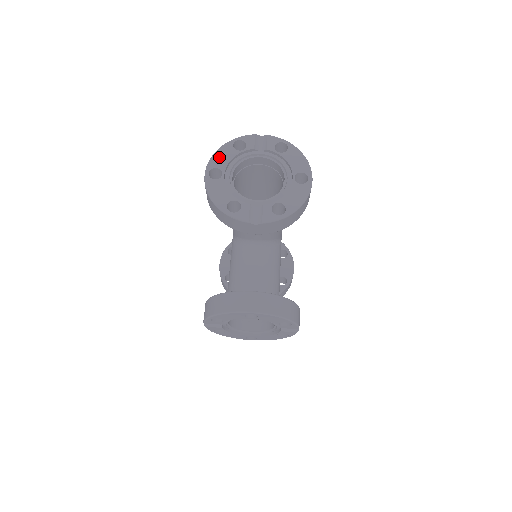
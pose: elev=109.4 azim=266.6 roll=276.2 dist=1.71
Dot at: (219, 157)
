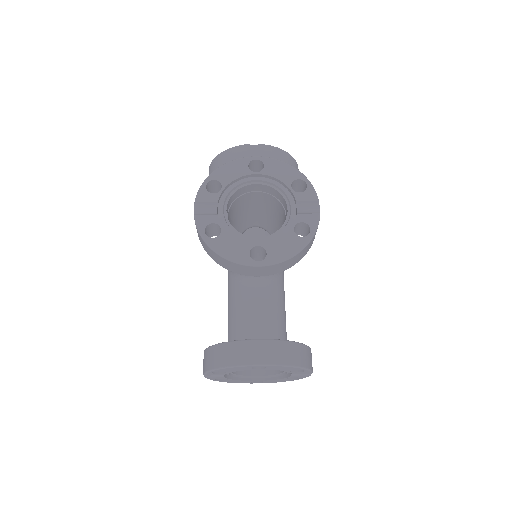
Dot at: occluded
